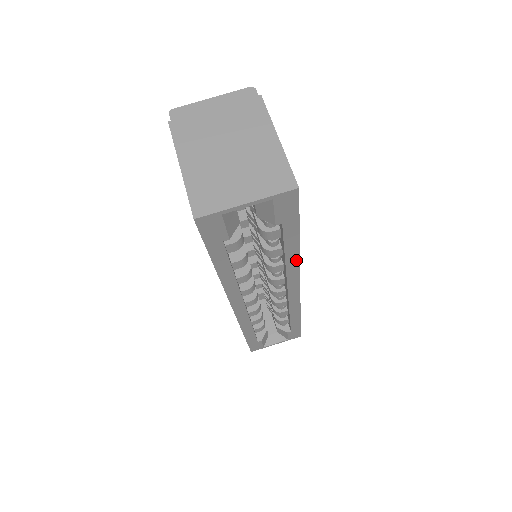
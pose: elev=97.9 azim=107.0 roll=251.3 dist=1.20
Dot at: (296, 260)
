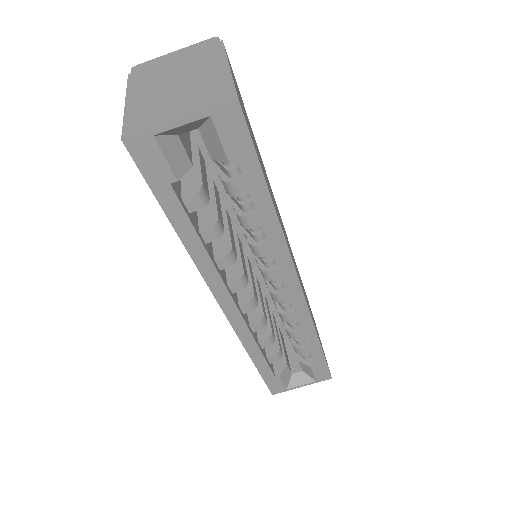
Dot at: (278, 232)
